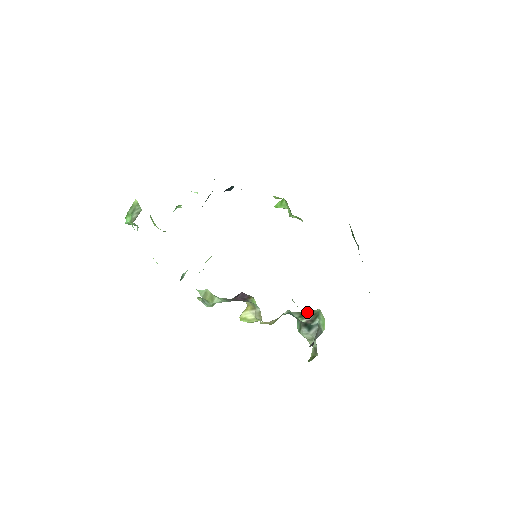
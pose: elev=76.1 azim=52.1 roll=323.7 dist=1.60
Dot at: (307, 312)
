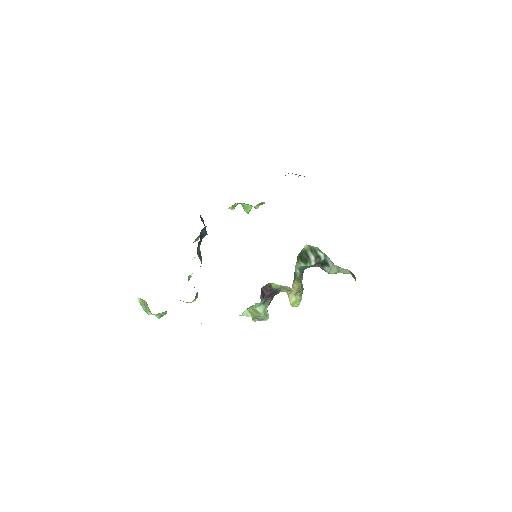
Dot at: (303, 255)
